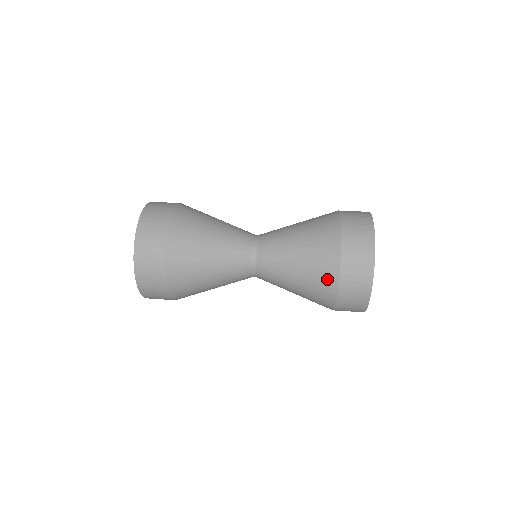
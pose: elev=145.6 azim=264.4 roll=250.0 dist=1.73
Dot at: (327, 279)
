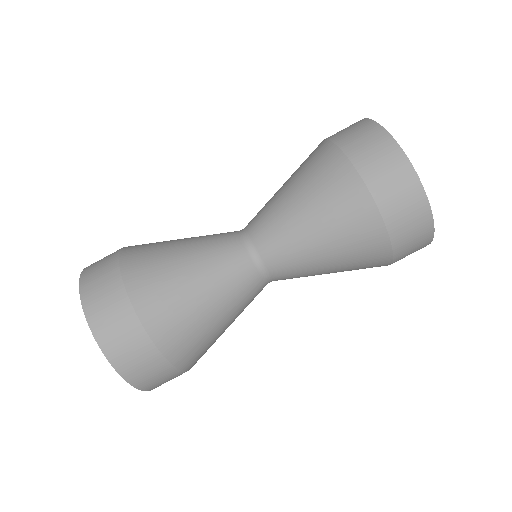
Dot at: occluded
